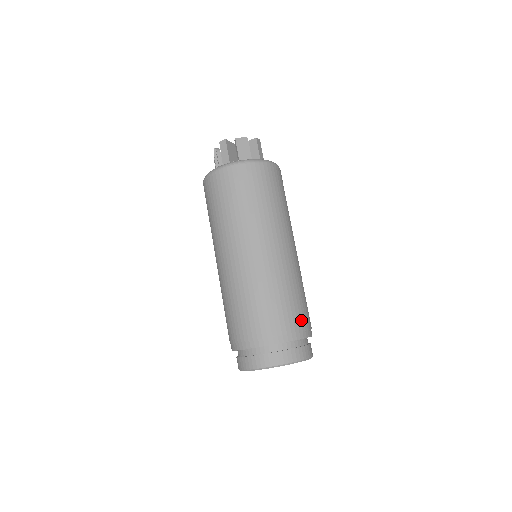
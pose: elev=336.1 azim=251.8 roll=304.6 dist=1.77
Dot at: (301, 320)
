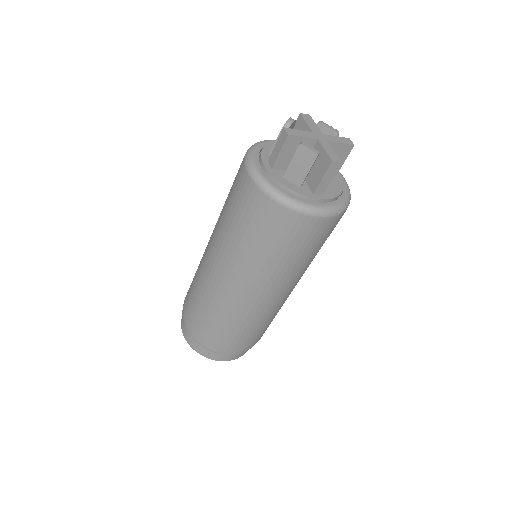
Dot at: (232, 344)
